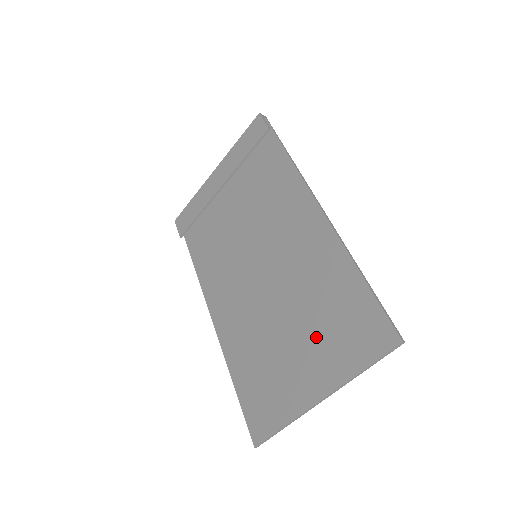
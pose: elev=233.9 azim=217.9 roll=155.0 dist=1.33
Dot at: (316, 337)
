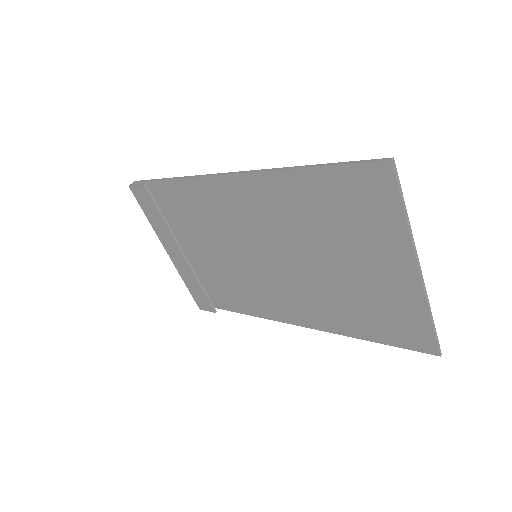
Dot at: (353, 242)
